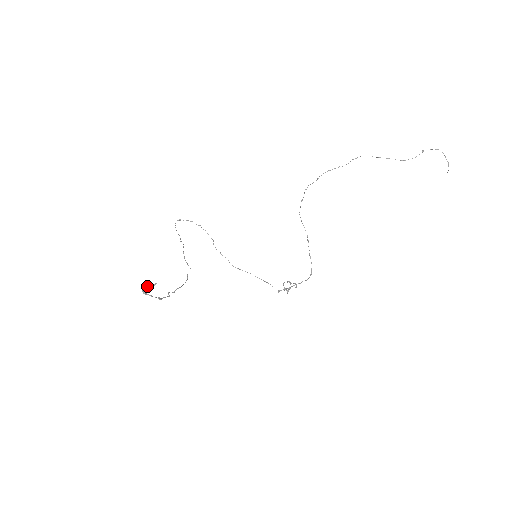
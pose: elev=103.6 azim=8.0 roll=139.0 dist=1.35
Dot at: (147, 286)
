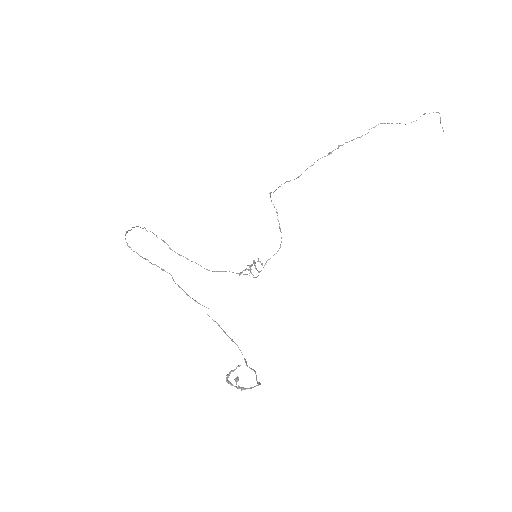
Dot at: (228, 375)
